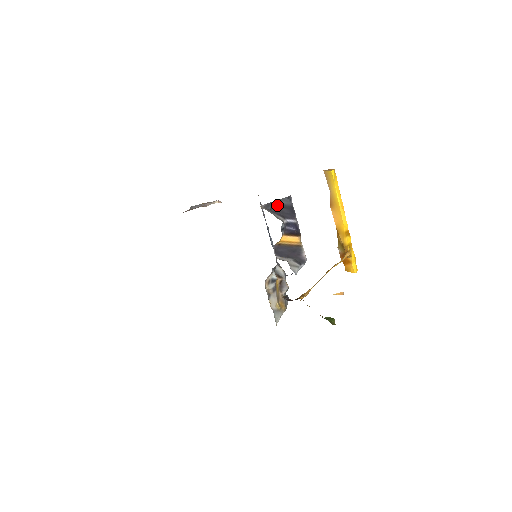
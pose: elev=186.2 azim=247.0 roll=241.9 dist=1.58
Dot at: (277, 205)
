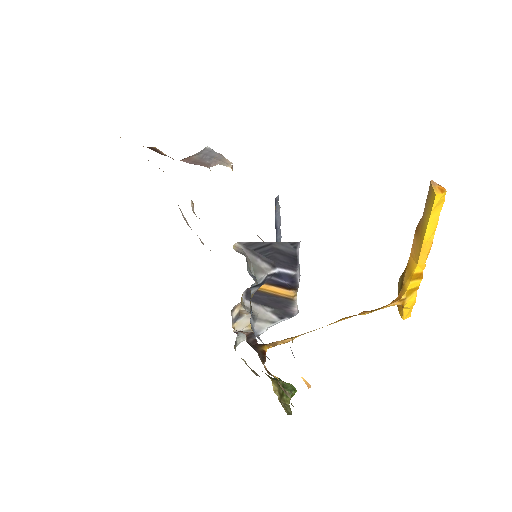
Dot at: (268, 247)
